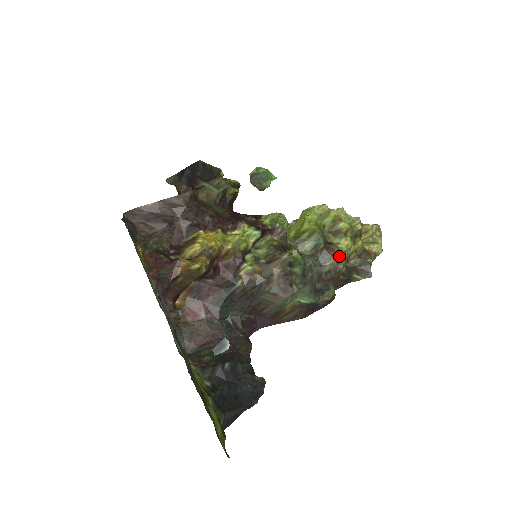
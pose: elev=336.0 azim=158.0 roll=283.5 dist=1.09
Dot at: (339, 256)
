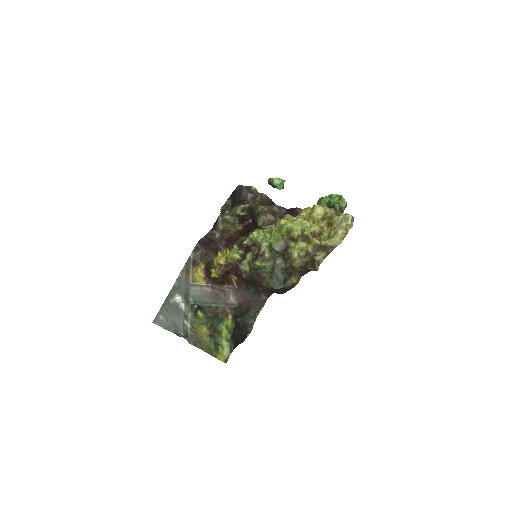
Dot at: (290, 258)
